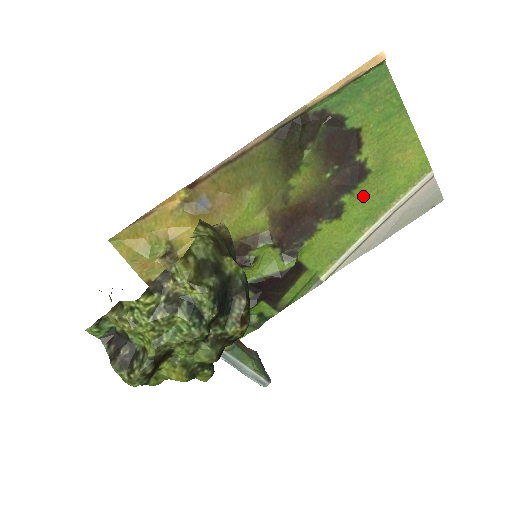
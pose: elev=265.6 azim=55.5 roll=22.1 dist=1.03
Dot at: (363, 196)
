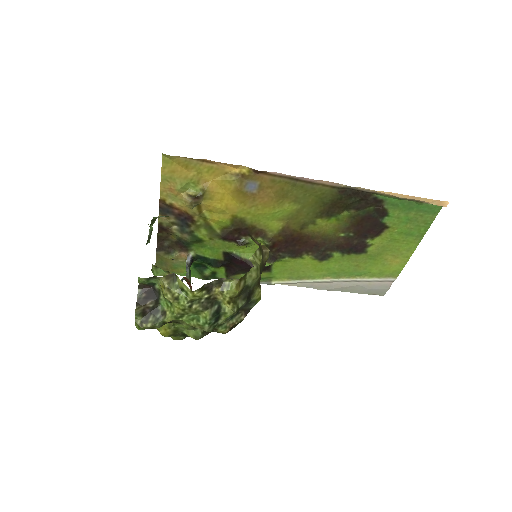
Dot at: (347, 261)
